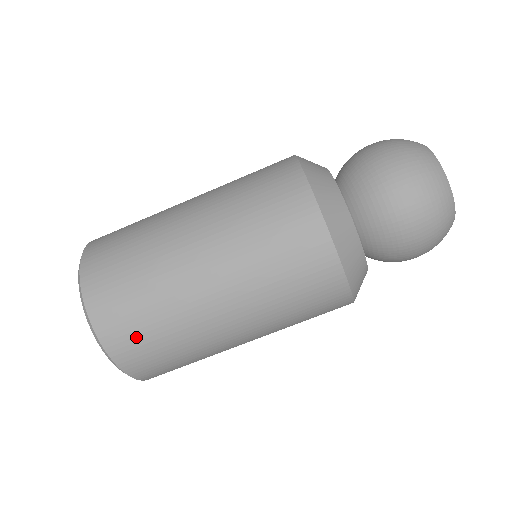
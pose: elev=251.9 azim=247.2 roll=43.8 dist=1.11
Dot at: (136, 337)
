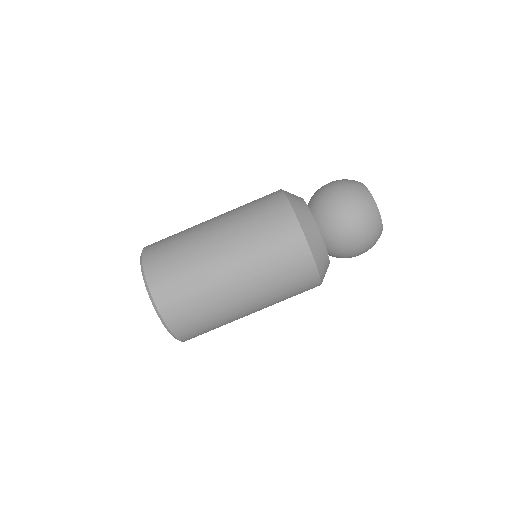
Dot at: (173, 287)
